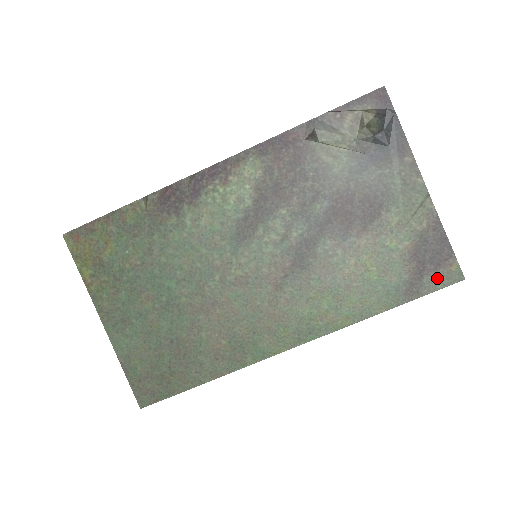
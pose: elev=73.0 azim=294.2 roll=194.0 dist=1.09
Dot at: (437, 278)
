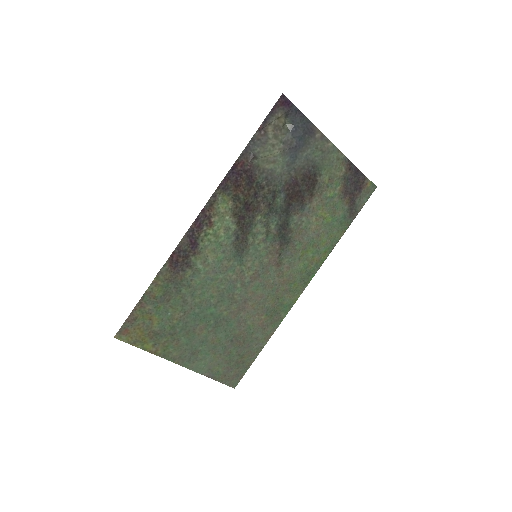
Dot at: (363, 196)
